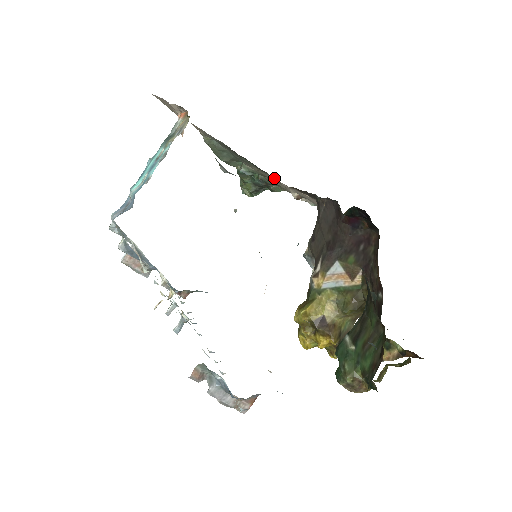
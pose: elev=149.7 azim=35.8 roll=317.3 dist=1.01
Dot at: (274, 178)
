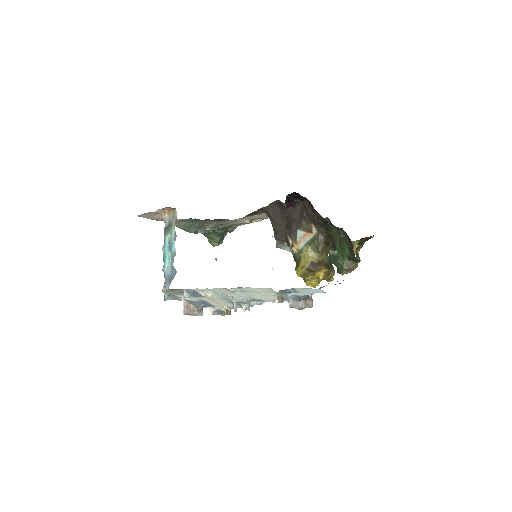
Dot at: (230, 220)
